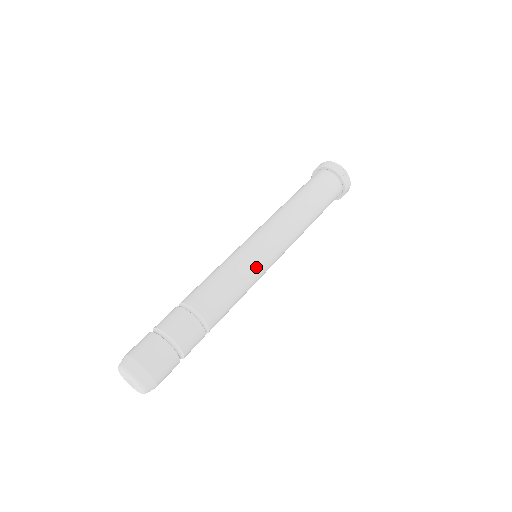
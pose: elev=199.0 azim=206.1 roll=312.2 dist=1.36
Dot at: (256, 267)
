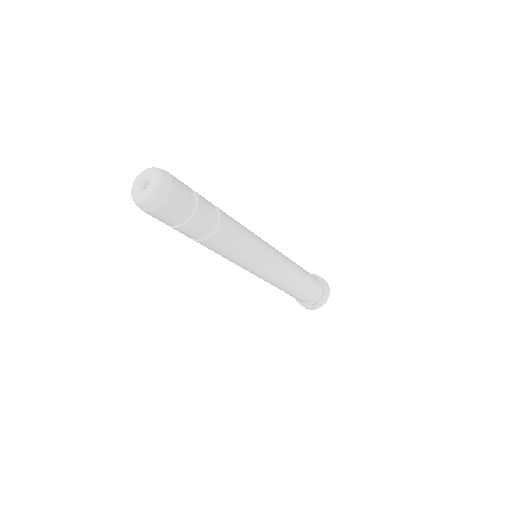
Dot at: (261, 242)
